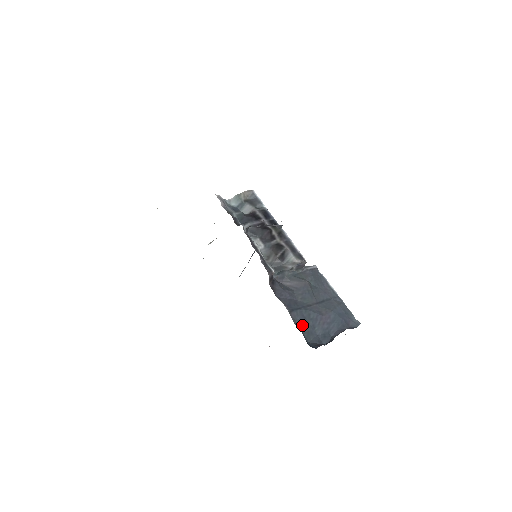
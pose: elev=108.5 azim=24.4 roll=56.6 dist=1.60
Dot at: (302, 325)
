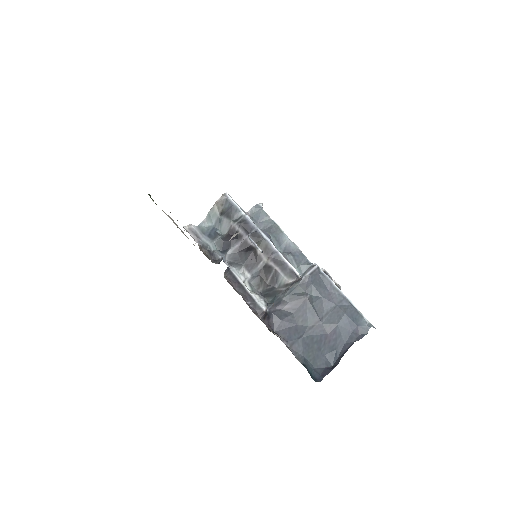
Dot at: (306, 354)
